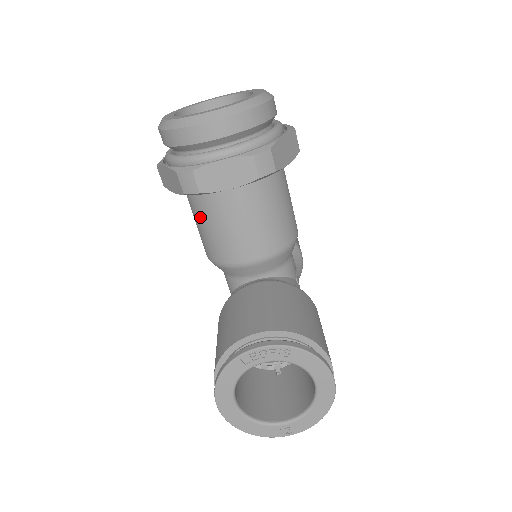
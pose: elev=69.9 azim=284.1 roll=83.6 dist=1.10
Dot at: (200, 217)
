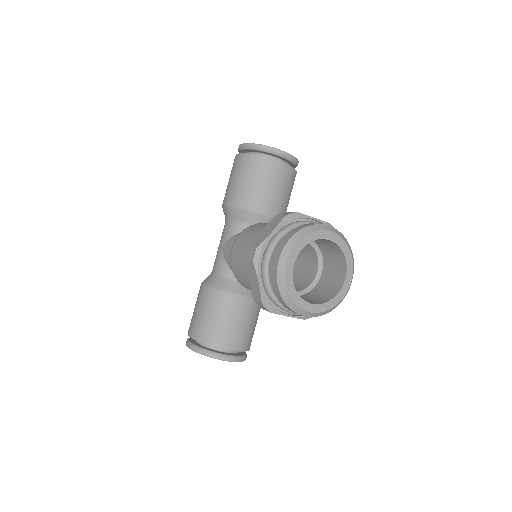
Dot at: occluded
